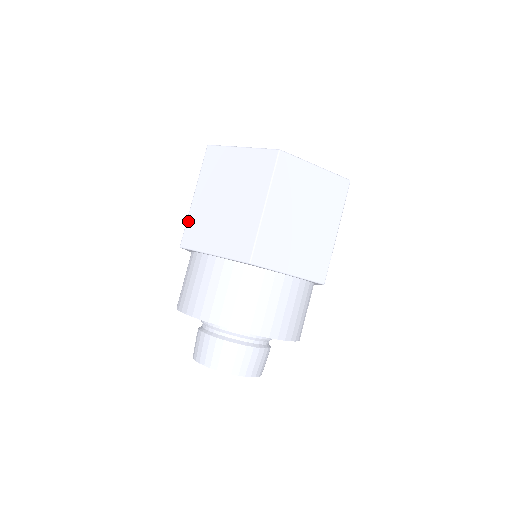
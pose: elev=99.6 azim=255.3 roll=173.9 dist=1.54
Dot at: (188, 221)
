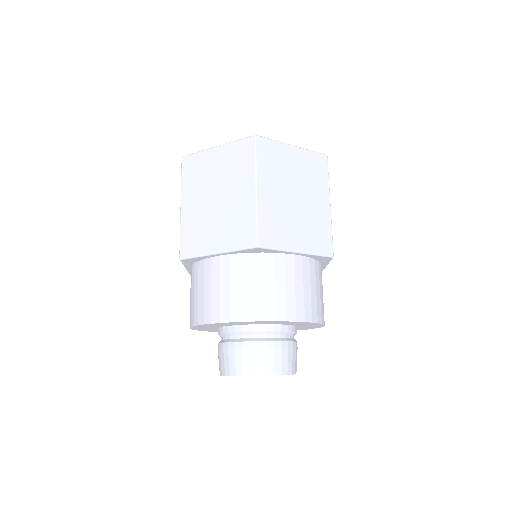
Dot at: (181, 232)
